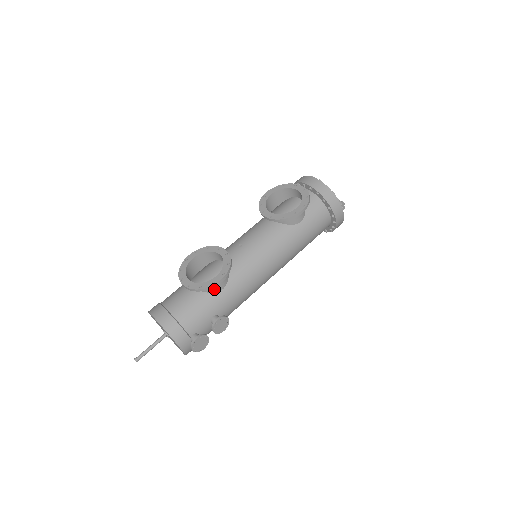
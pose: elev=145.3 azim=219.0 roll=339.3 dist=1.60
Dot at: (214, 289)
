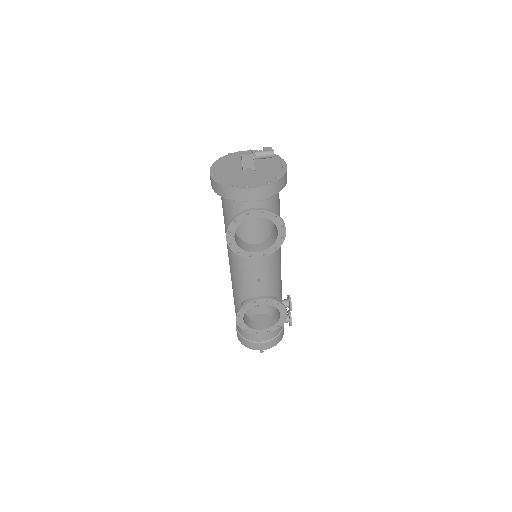
Dot at: (277, 311)
